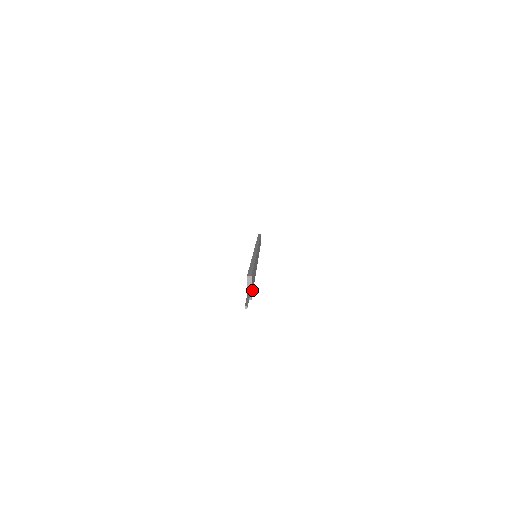
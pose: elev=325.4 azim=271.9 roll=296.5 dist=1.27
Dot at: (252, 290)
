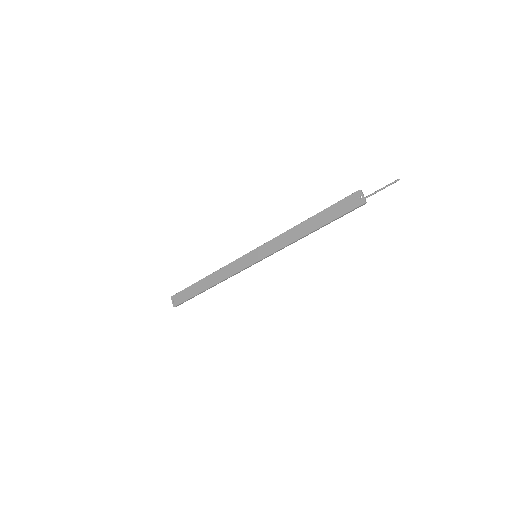
Dot at: (352, 208)
